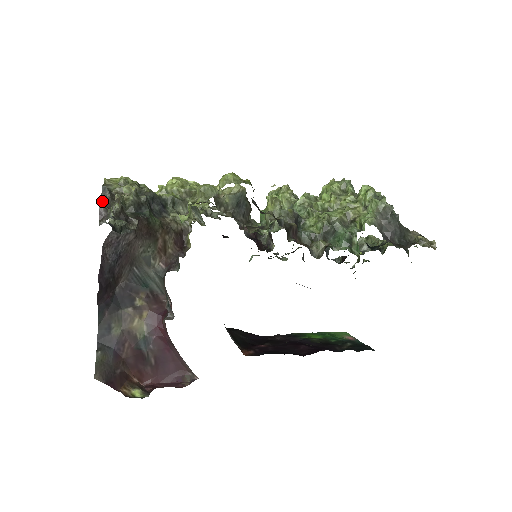
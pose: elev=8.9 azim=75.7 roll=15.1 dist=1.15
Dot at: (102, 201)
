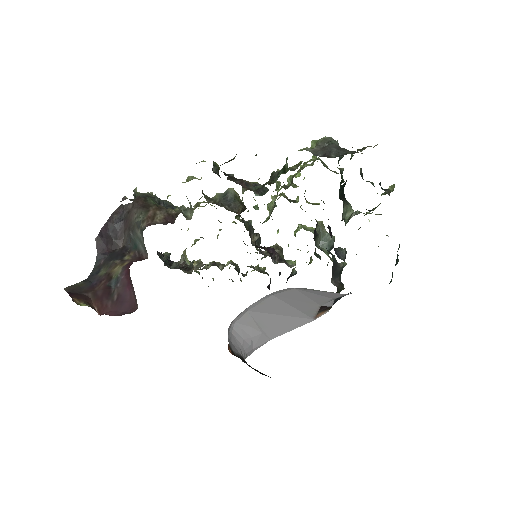
Dot at: (130, 199)
